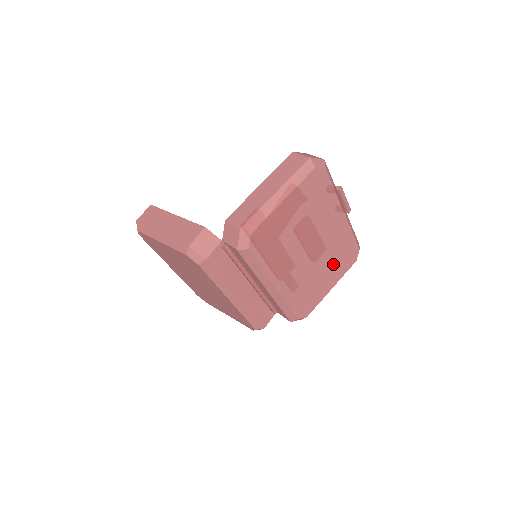
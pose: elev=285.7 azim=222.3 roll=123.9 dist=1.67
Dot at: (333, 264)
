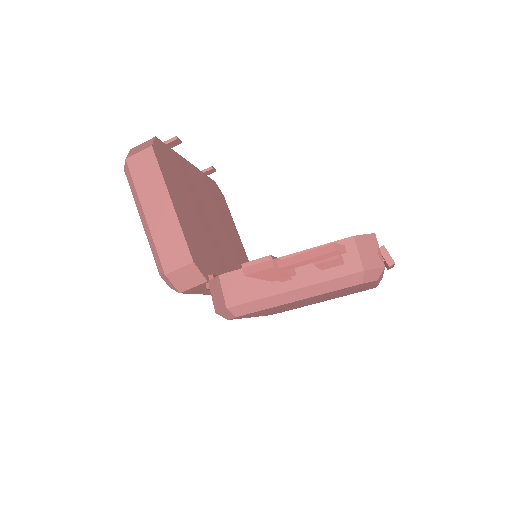
Dot at: (335, 297)
